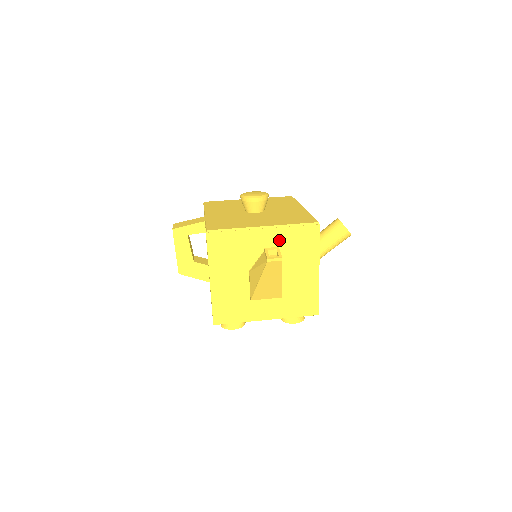
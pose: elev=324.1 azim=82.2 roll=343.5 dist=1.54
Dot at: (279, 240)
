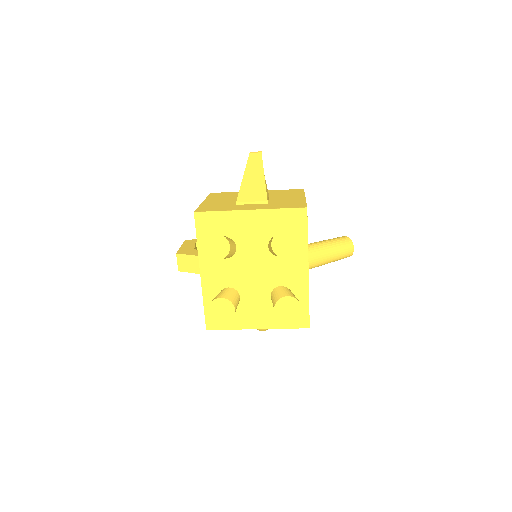
Dot at: occluded
